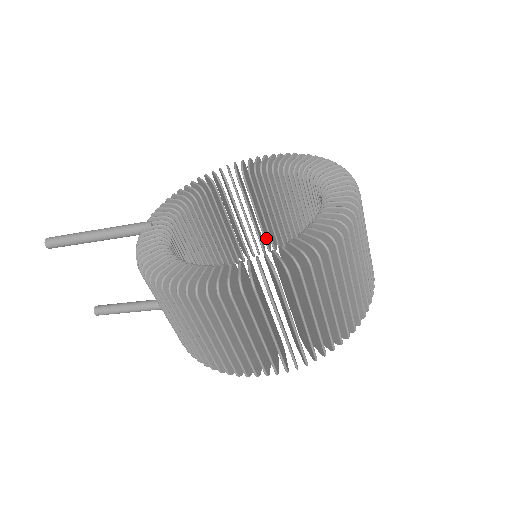
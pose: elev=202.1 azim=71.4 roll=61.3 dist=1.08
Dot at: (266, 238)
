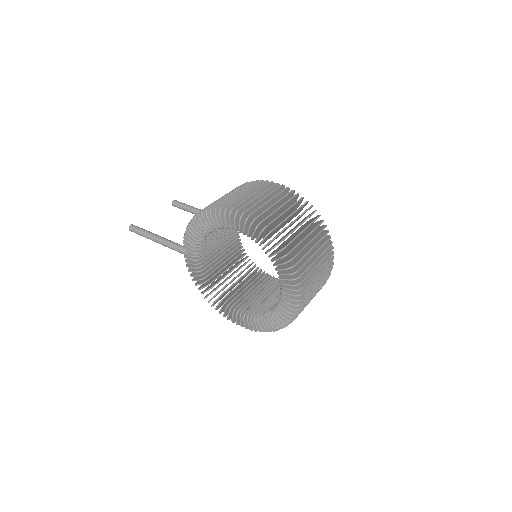
Dot at: occluded
